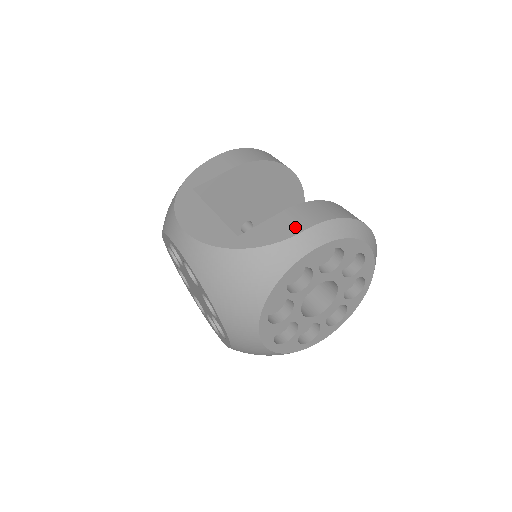
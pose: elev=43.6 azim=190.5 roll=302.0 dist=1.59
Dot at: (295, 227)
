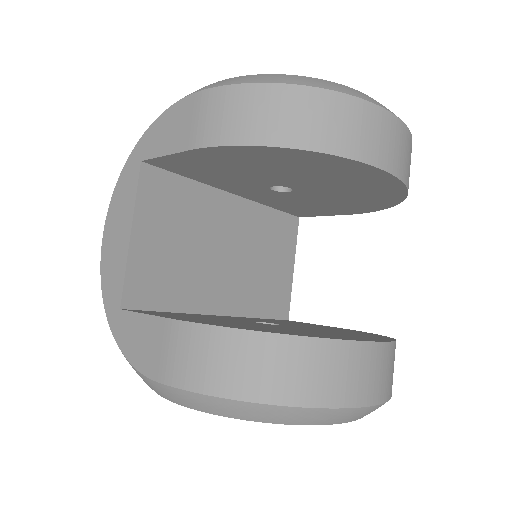
Dot at: (156, 365)
